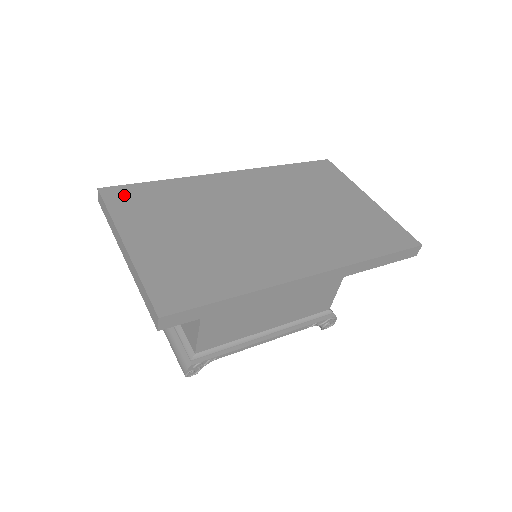
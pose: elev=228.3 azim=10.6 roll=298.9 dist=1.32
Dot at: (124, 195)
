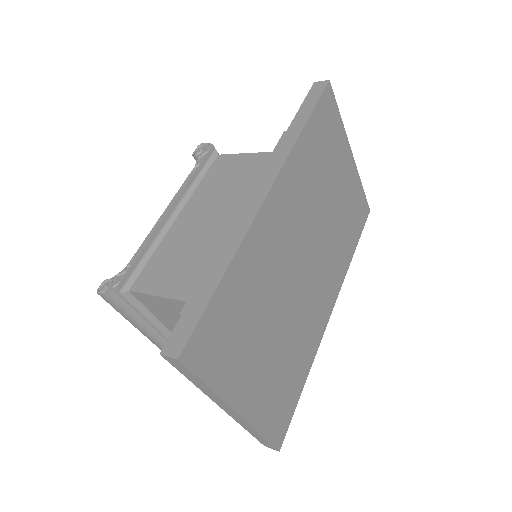
Dot at: (207, 343)
